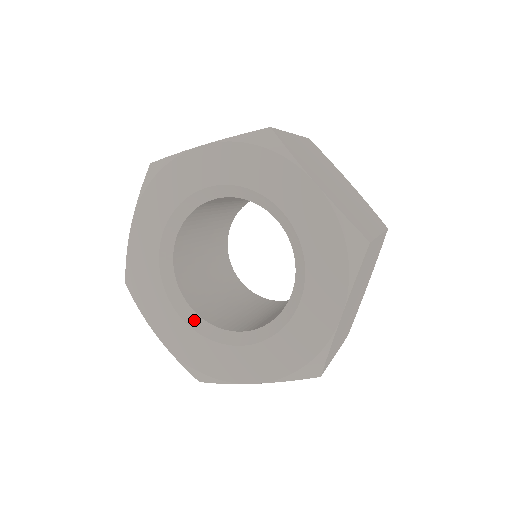
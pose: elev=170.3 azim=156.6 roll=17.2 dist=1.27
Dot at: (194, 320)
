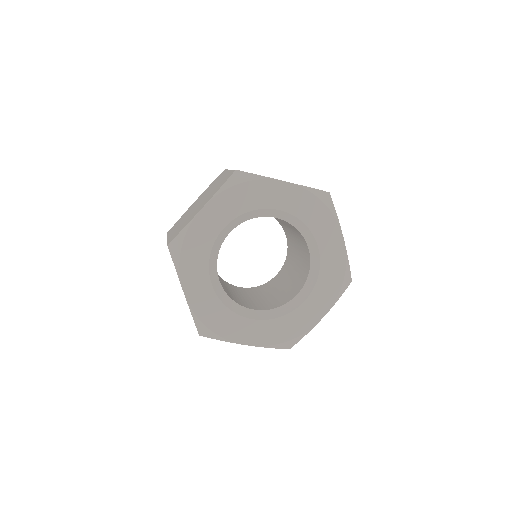
Dot at: (264, 315)
